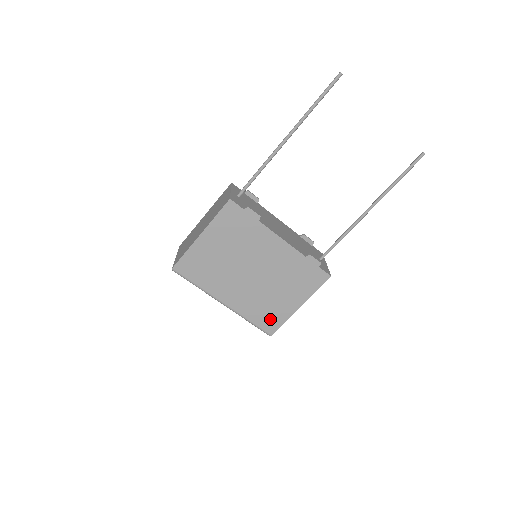
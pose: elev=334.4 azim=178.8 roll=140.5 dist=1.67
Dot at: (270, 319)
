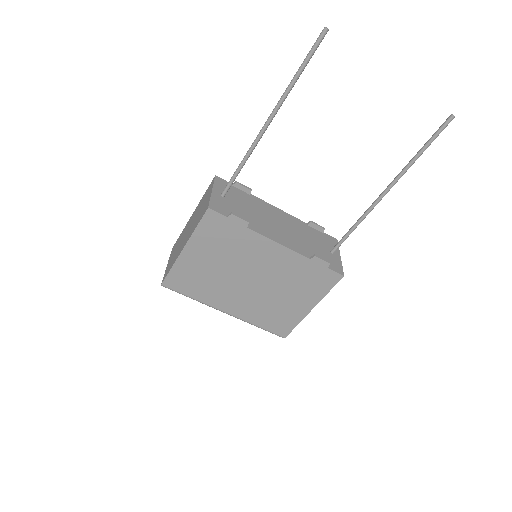
Dot at: (280, 323)
